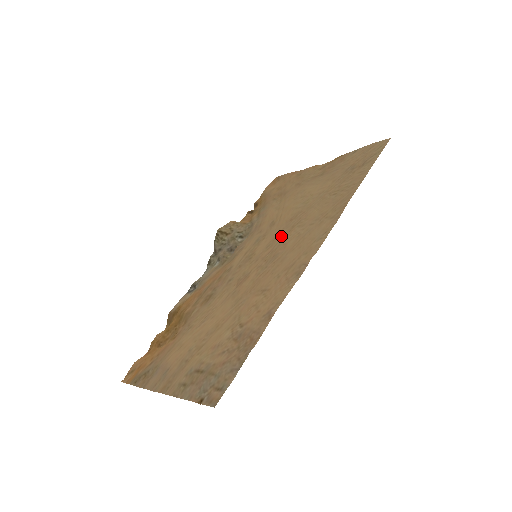
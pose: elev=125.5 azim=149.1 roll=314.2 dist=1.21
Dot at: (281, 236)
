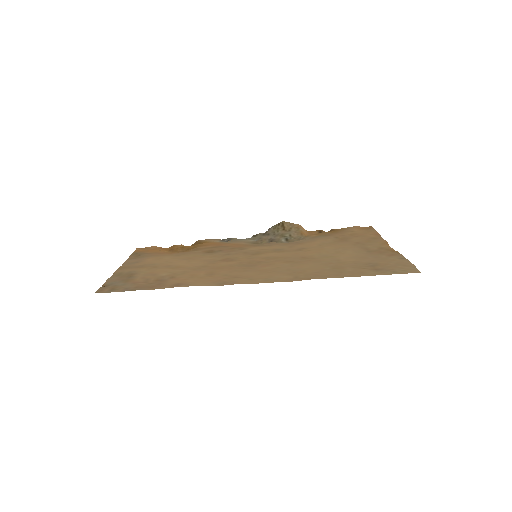
Dot at: (279, 259)
